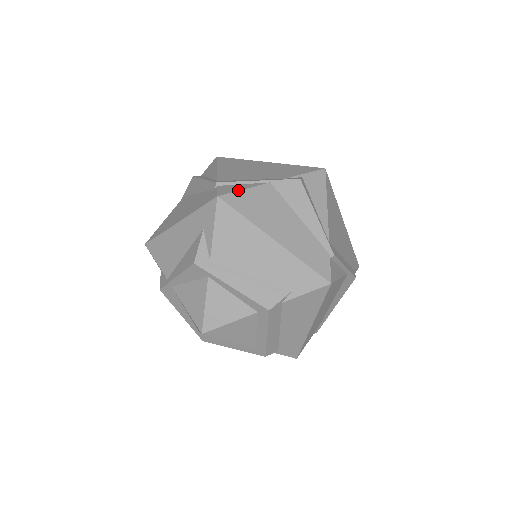
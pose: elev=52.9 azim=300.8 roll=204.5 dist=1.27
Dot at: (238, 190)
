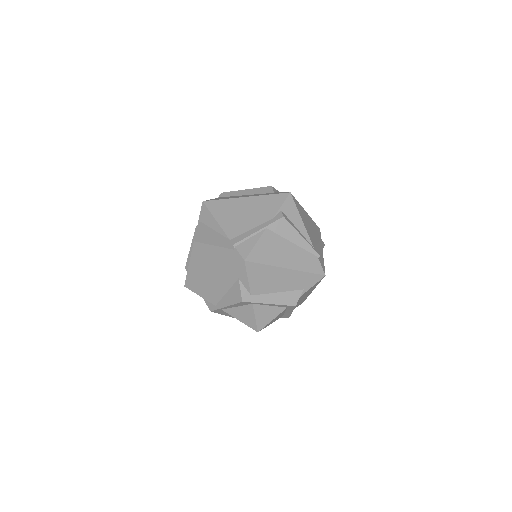
Dot at: (253, 248)
